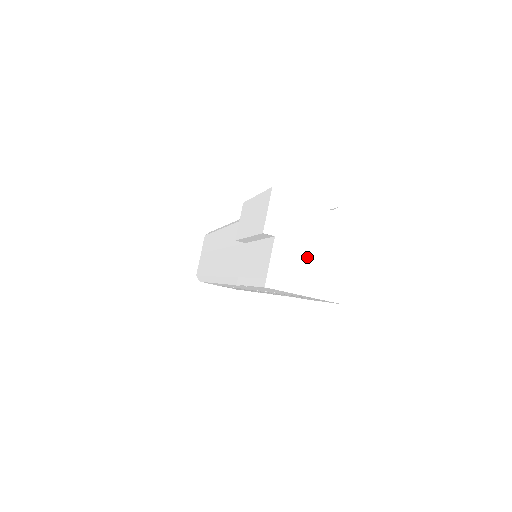
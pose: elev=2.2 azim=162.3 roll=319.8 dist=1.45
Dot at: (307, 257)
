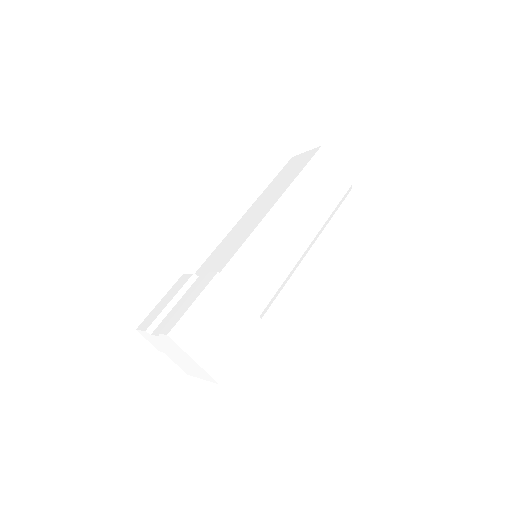
Dot at: (182, 361)
